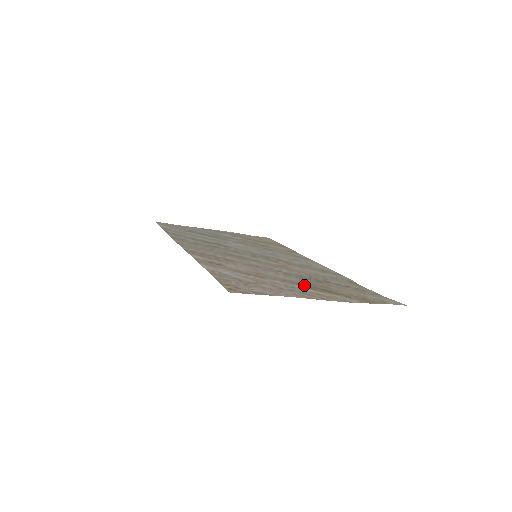
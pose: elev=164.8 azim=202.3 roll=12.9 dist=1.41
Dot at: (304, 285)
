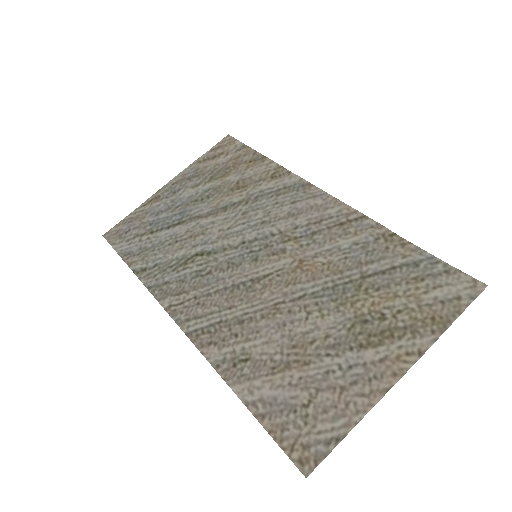
Dot at: (356, 341)
